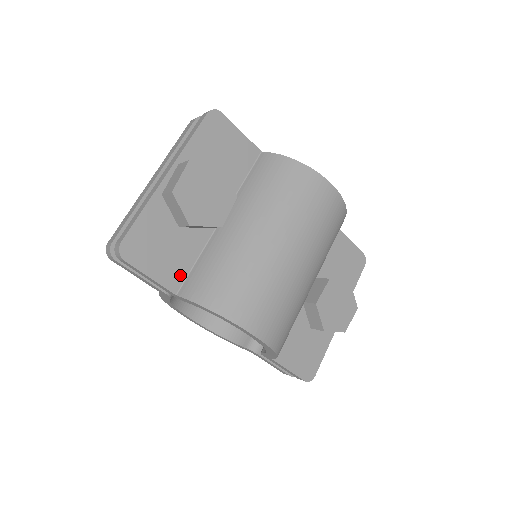
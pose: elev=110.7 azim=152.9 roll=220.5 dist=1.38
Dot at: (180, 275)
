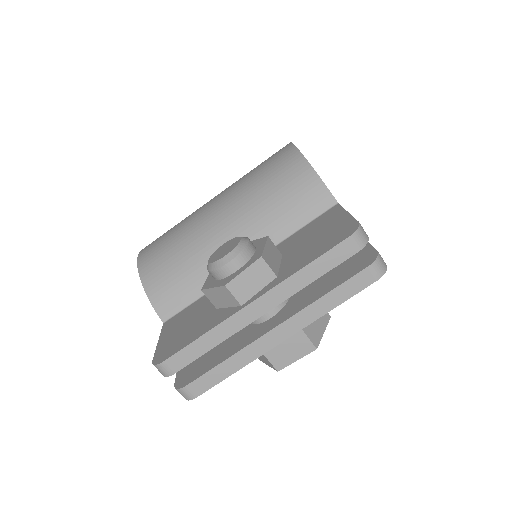
Dot at: occluded
